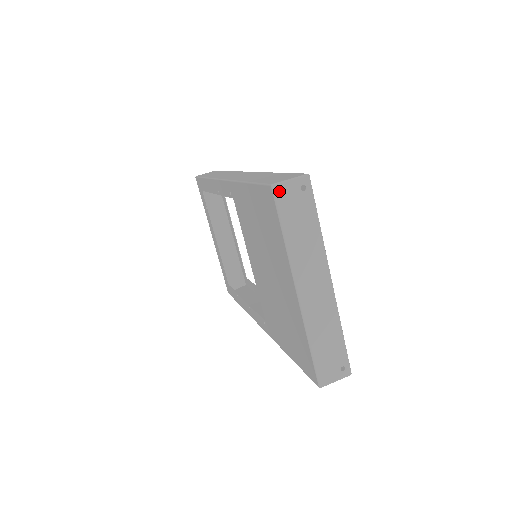
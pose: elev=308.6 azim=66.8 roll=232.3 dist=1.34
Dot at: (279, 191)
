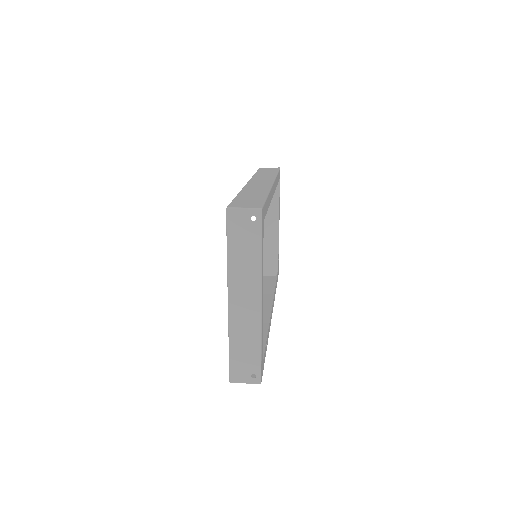
Dot at: (231, 215)
